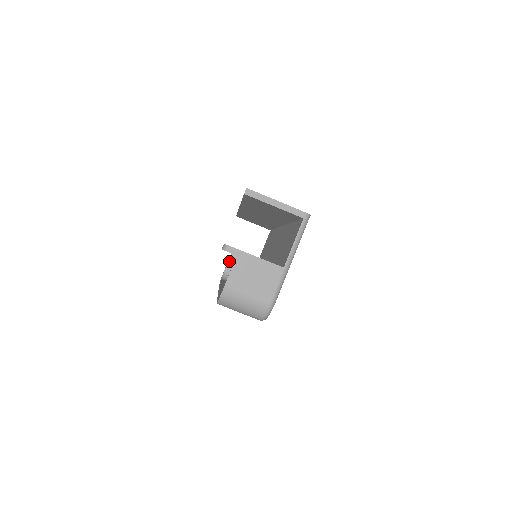
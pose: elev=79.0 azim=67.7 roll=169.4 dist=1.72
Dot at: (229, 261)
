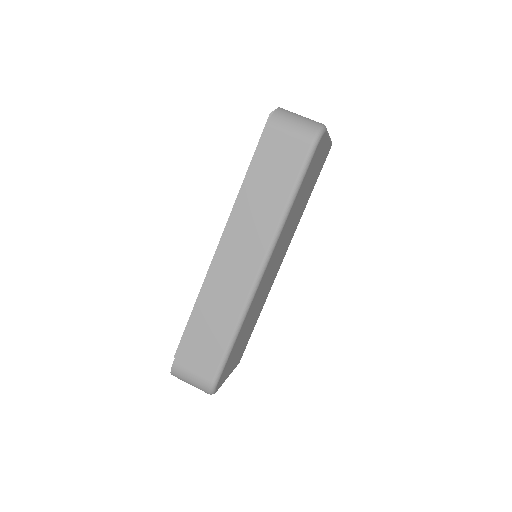
Dot at: occluded
